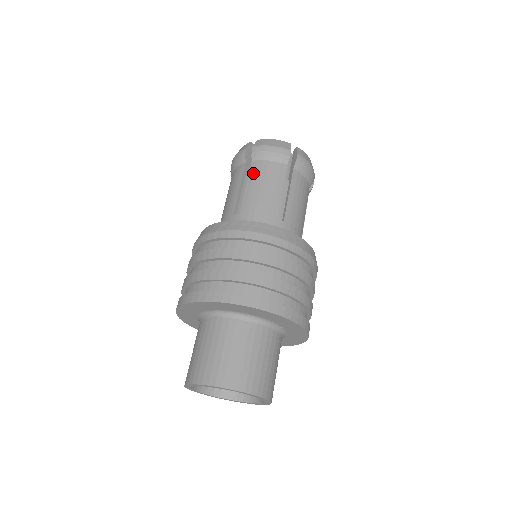
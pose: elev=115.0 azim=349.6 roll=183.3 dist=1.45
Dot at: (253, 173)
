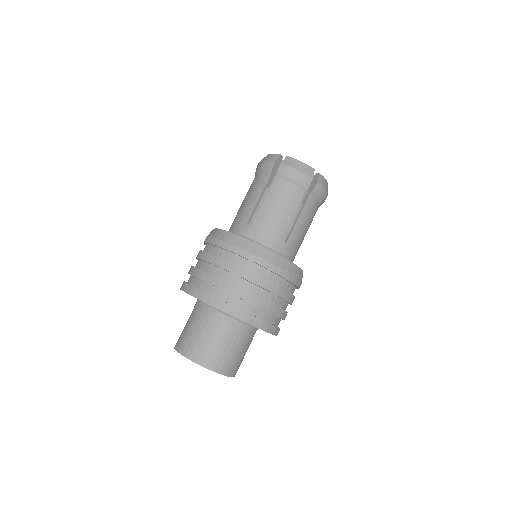
Dot at: (250, 187)
